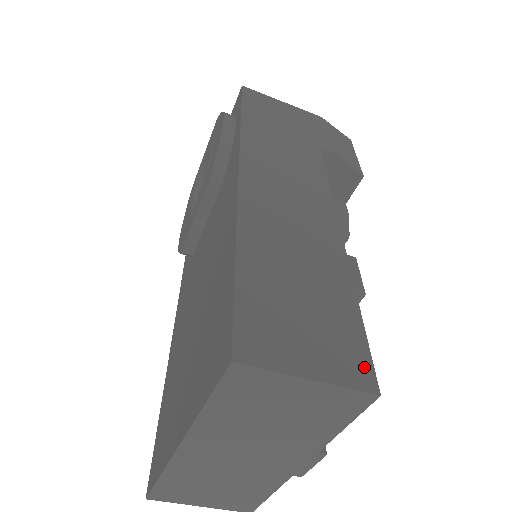
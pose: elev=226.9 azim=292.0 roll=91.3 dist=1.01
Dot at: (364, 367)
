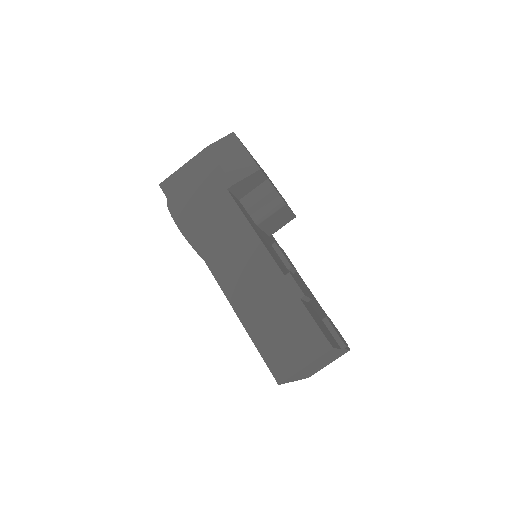
Dot at: (321, 340)
